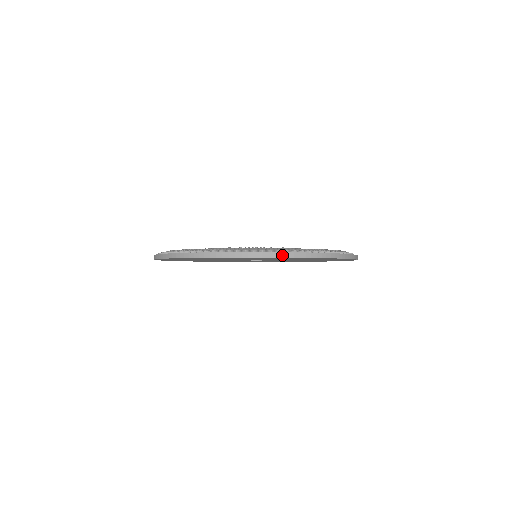
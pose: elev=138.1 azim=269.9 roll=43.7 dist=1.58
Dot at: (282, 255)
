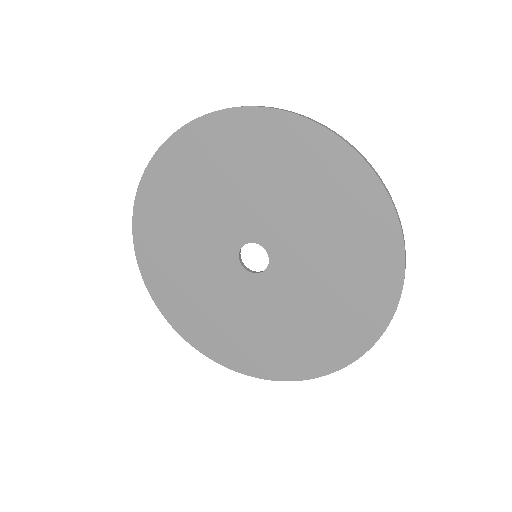
Dot at: (273, 108)
